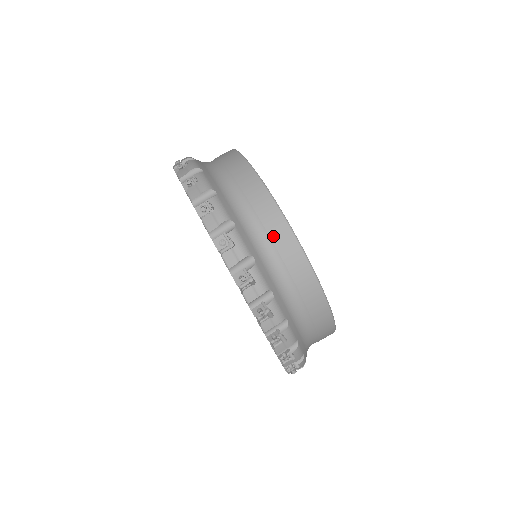
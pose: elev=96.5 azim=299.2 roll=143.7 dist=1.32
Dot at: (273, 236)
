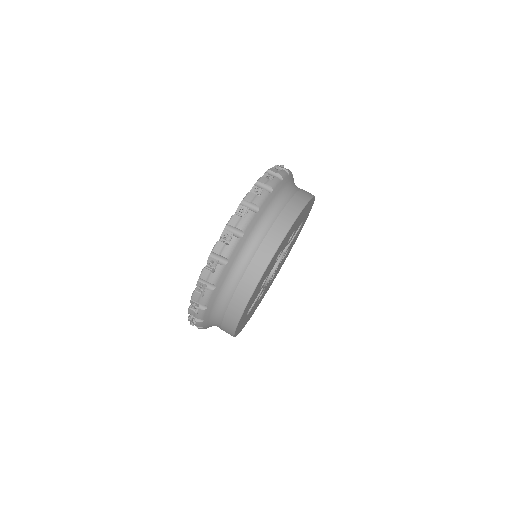
Dot at: (230, 307)
